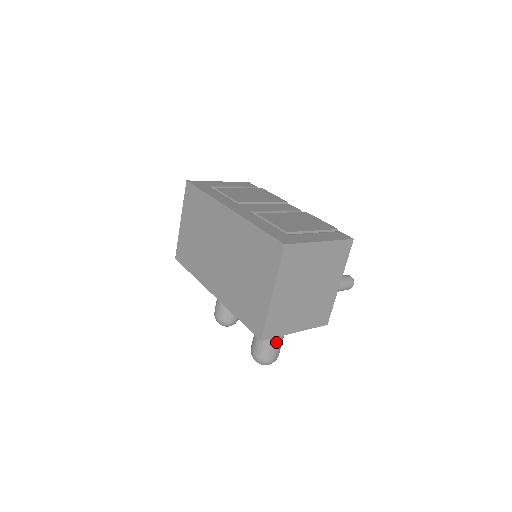
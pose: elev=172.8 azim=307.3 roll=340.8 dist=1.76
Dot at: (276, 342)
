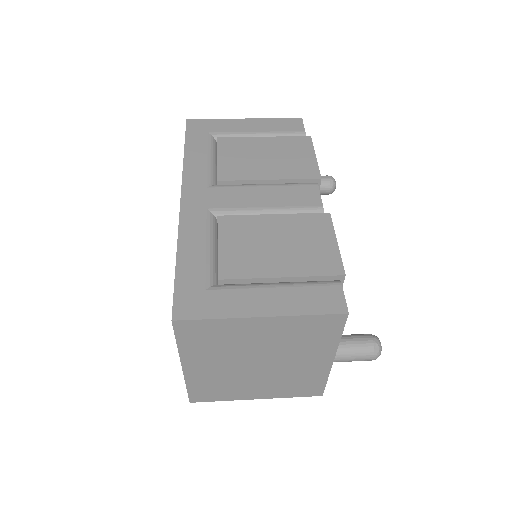
Dot at: occluded
